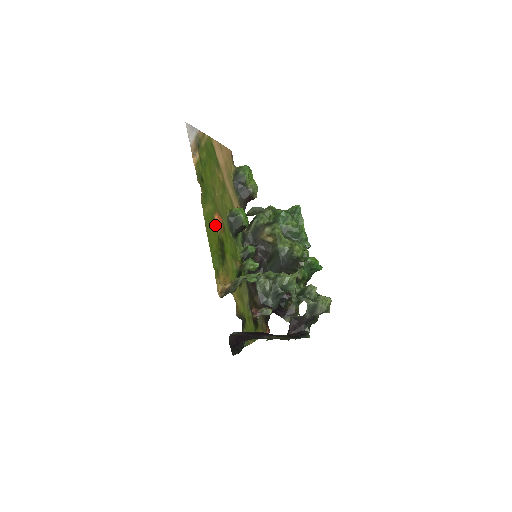
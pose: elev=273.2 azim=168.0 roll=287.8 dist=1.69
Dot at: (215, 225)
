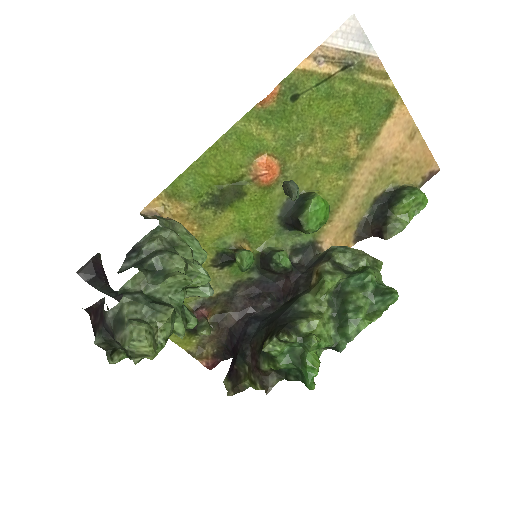
Dot at: (251, 162)
